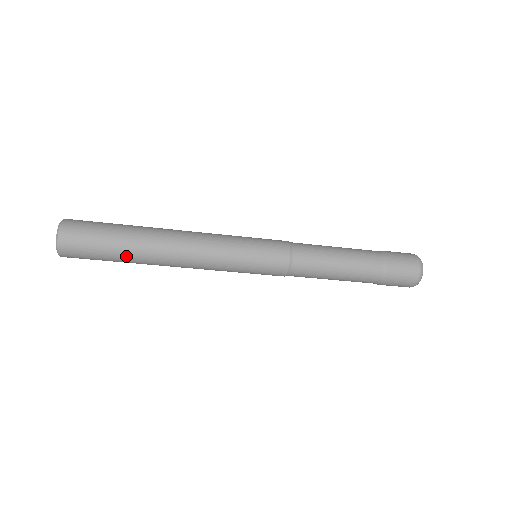
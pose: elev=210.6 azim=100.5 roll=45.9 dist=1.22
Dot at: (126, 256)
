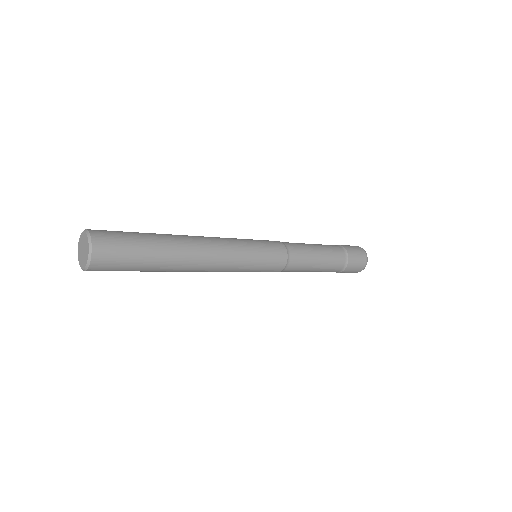
Dot at: (152, 271)
